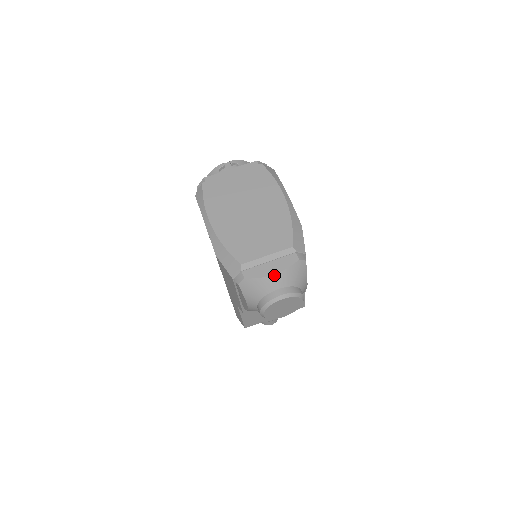
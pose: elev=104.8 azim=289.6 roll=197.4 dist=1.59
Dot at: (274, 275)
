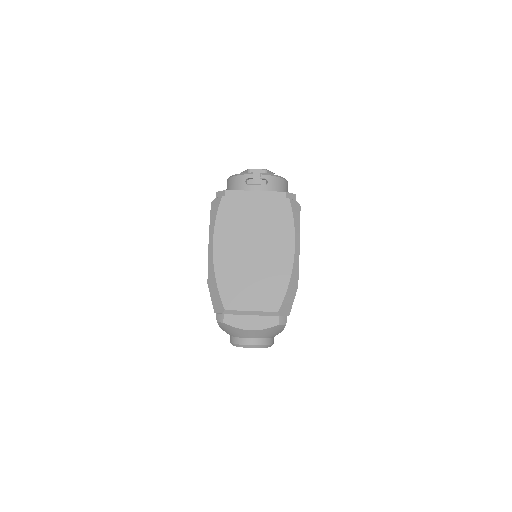
Dot at: (251, 330)
